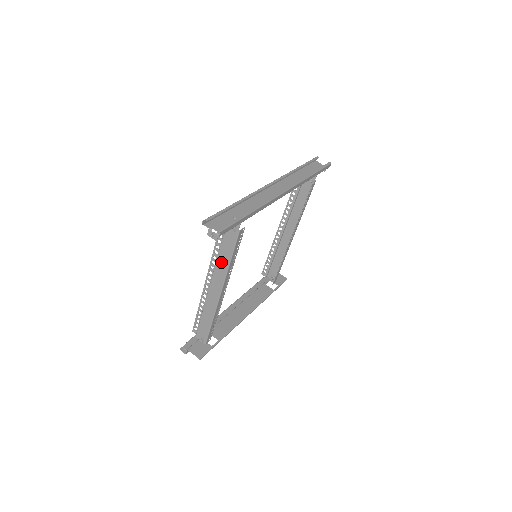
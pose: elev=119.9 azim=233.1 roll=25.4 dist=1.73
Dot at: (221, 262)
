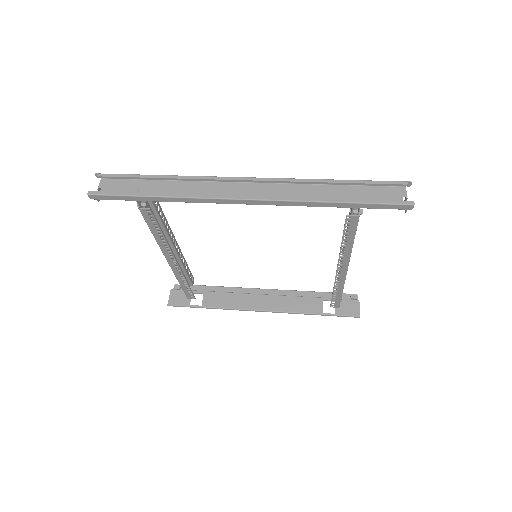
Dot at: (158, 230)
